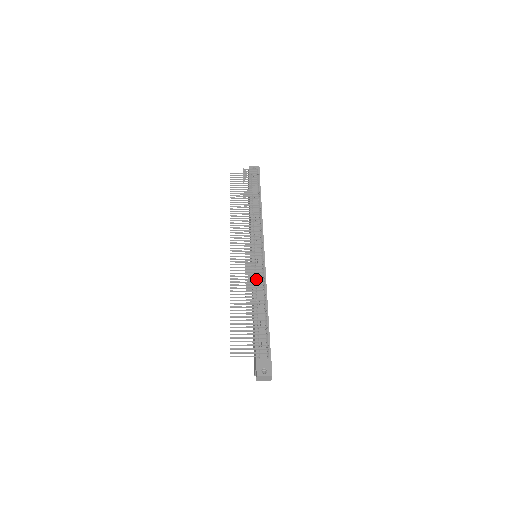
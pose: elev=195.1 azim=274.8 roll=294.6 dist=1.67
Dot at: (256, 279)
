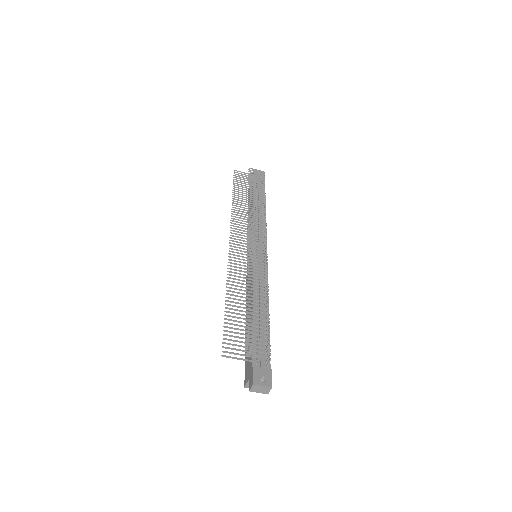
Dot at: (256, 278)
